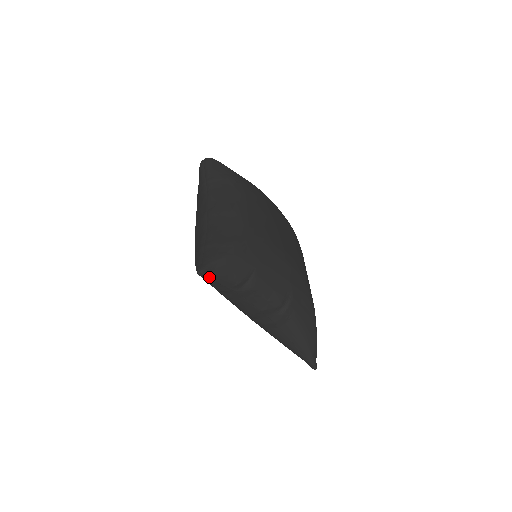
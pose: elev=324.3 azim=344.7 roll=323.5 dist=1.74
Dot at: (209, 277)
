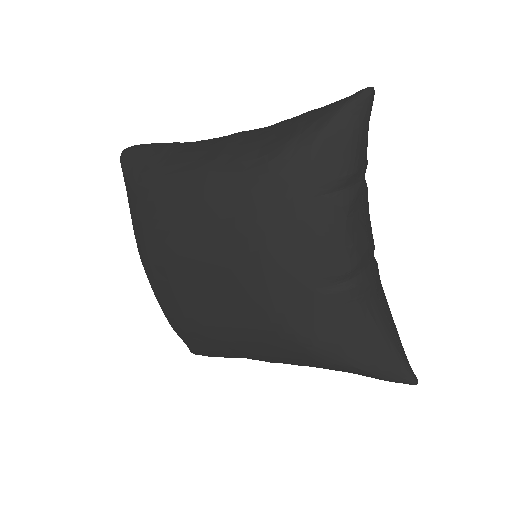
Dot at: (371, 109)
